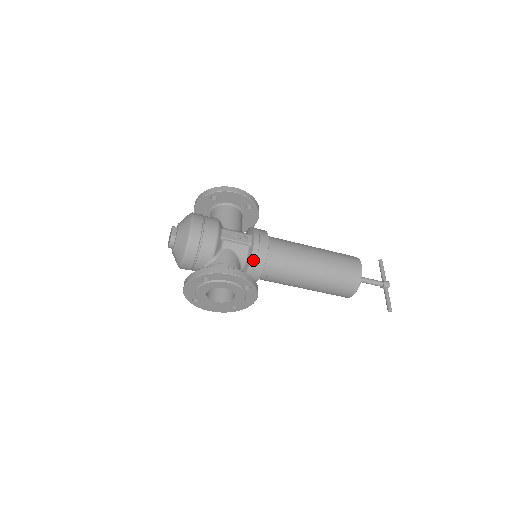
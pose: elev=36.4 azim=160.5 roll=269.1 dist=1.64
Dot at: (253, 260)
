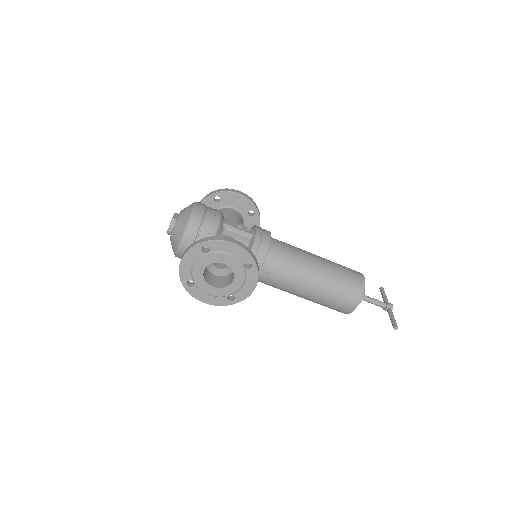
Dot at: (254, 248)
